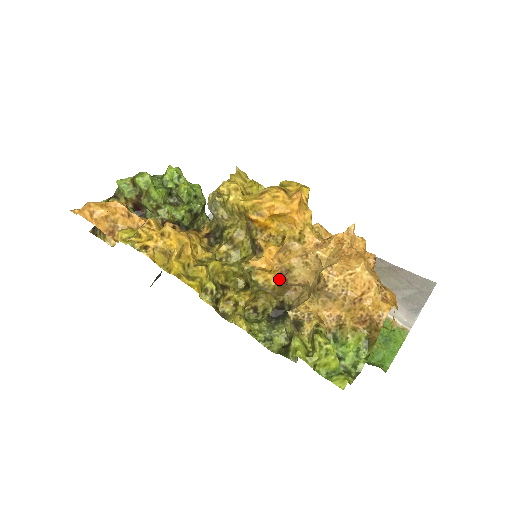
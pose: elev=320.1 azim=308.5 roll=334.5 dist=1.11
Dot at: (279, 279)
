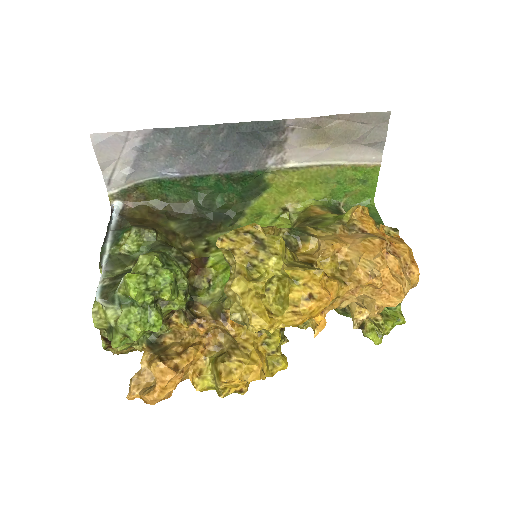
Dot at: occluded
